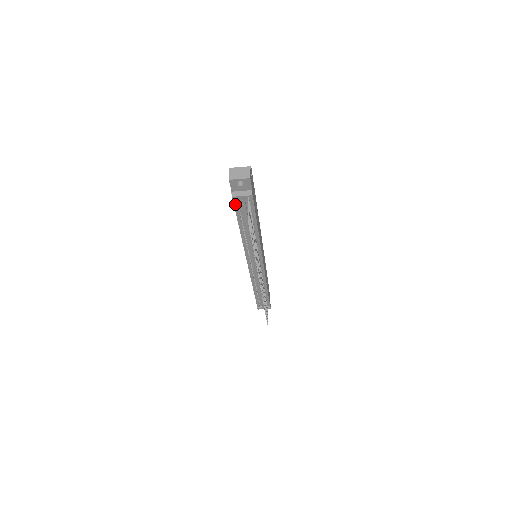
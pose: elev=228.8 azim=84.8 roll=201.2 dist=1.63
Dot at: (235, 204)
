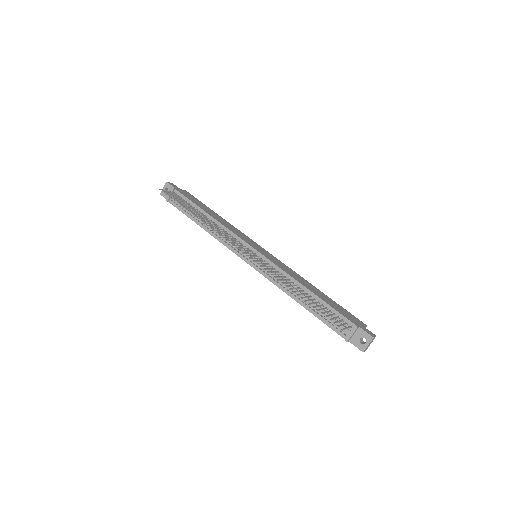
Dot at: (176, 206)
